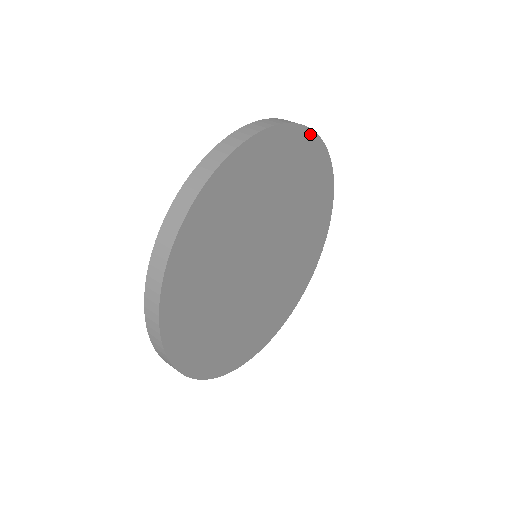
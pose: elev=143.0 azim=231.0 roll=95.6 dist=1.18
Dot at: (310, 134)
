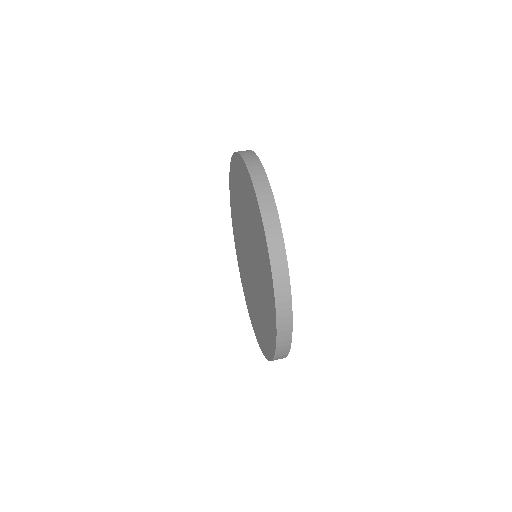
Dot at: (272, 198)
